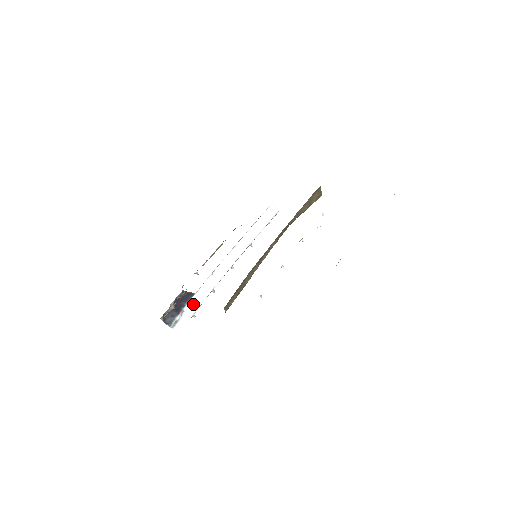
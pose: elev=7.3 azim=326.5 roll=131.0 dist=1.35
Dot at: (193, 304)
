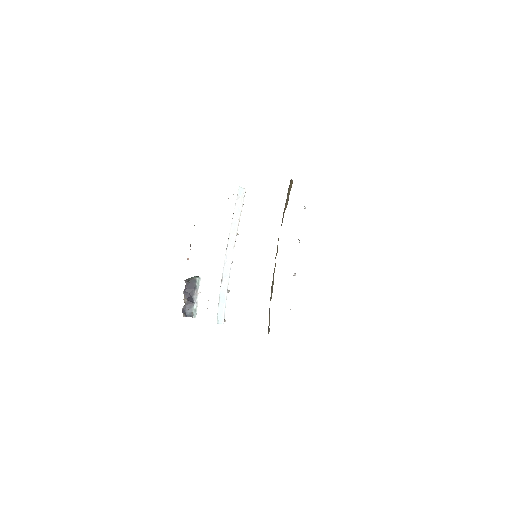
Dot at: (220, 313)
